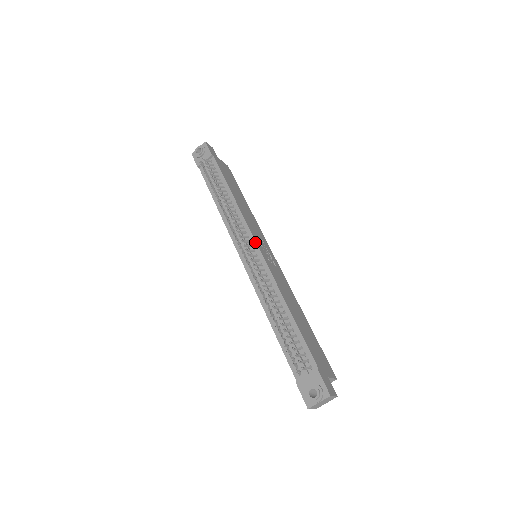
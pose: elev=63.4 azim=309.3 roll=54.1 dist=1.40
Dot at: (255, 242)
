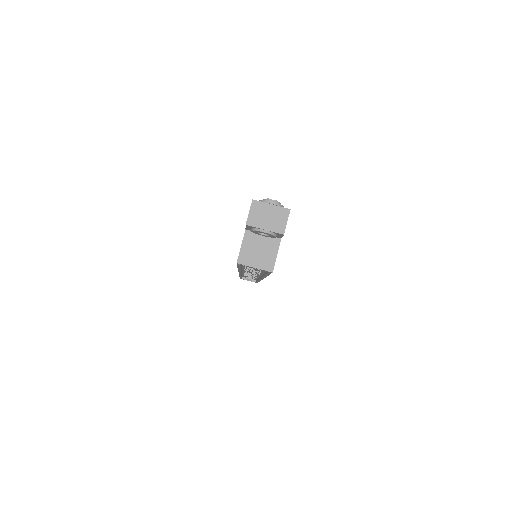
Dot at: occluded
